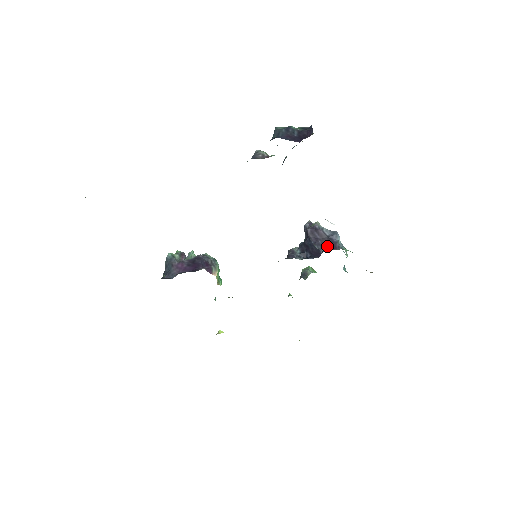
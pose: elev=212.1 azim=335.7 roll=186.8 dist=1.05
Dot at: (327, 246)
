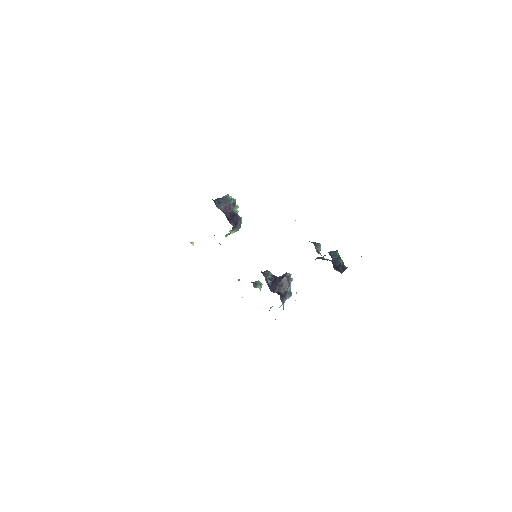
Dot at: (281, 294)
